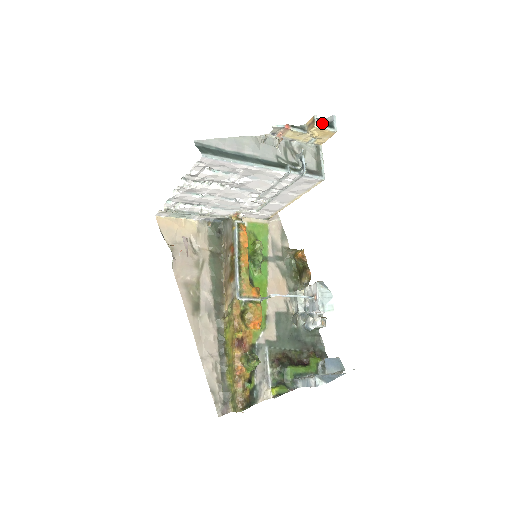
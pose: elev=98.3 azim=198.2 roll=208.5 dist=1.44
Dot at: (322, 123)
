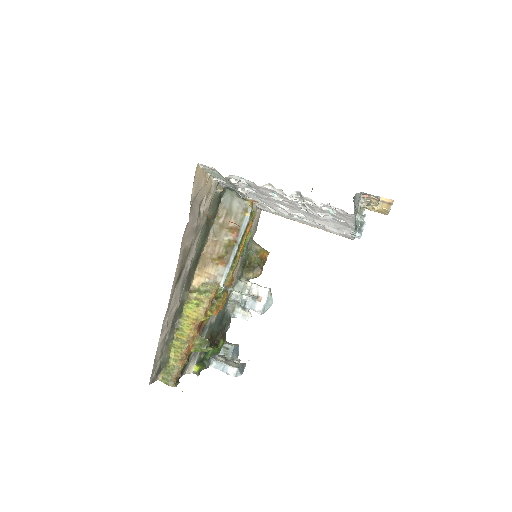
Dot at: occluded
